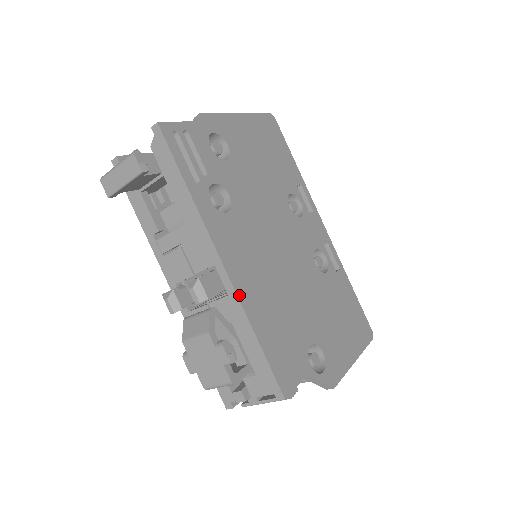
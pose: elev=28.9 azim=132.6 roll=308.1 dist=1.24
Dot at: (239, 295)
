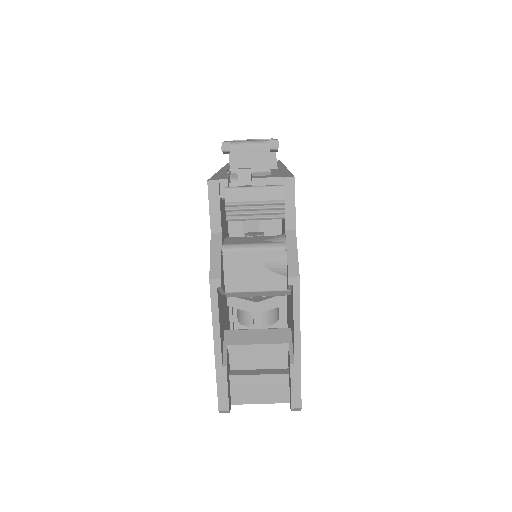
Dot at: occluded
